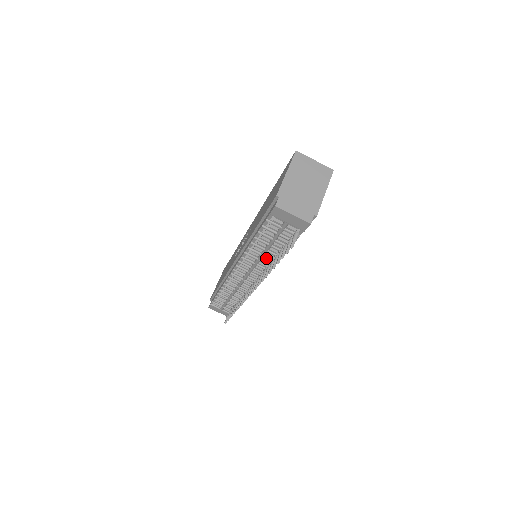
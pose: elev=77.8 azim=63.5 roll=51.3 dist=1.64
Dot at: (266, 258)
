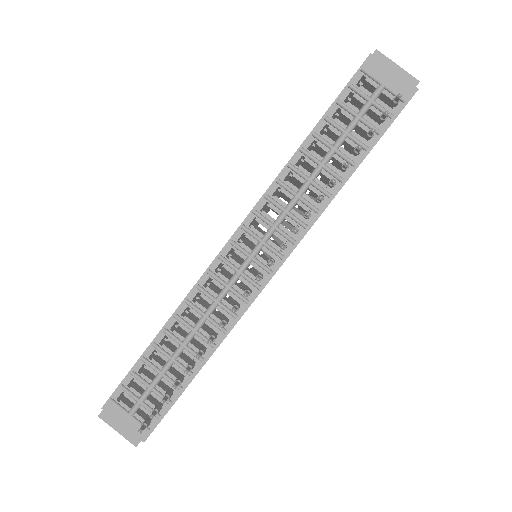
Dot at: (312, 190)
